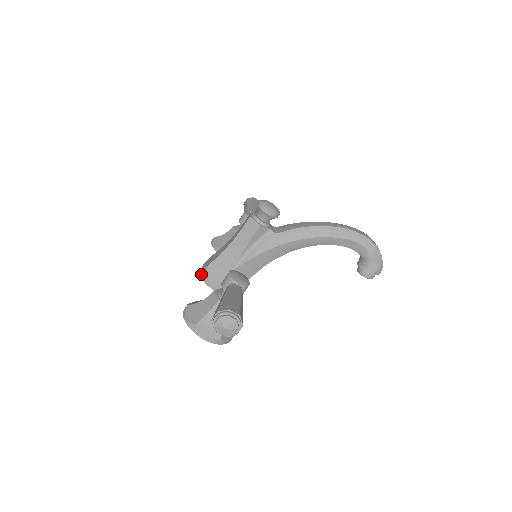
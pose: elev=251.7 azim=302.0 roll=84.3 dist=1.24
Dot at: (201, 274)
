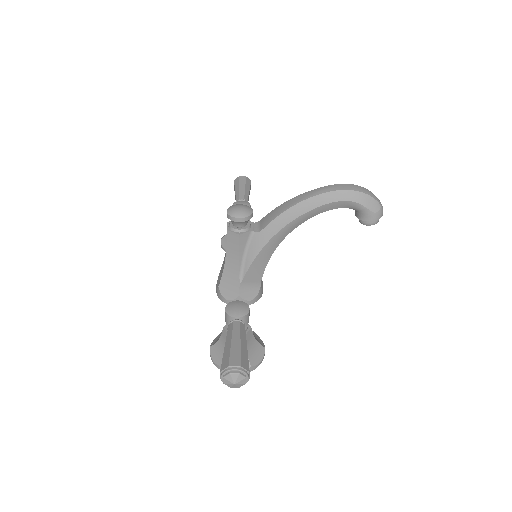
Dot at: (218, 296)
